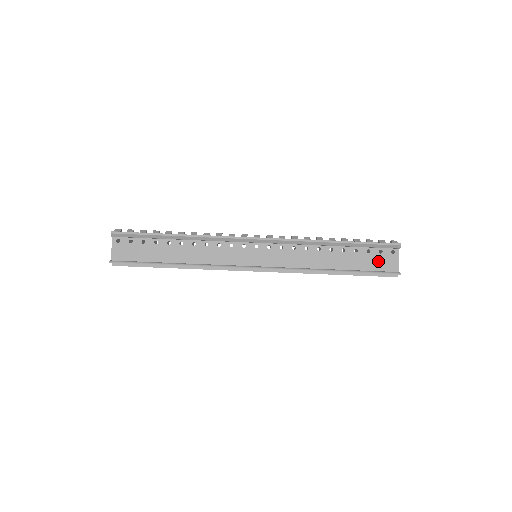
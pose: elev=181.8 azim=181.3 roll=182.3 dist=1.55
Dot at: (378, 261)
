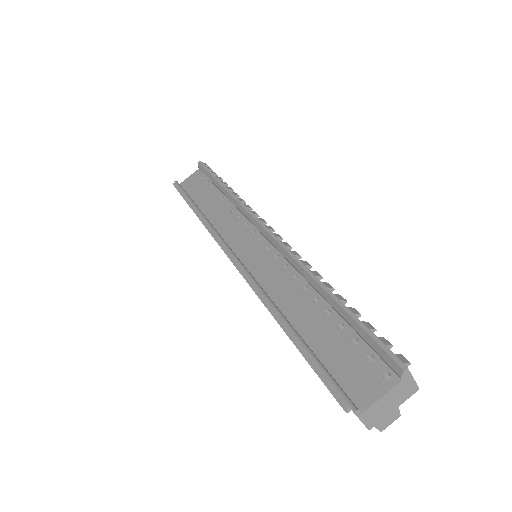
Dot at: (352, 367)
